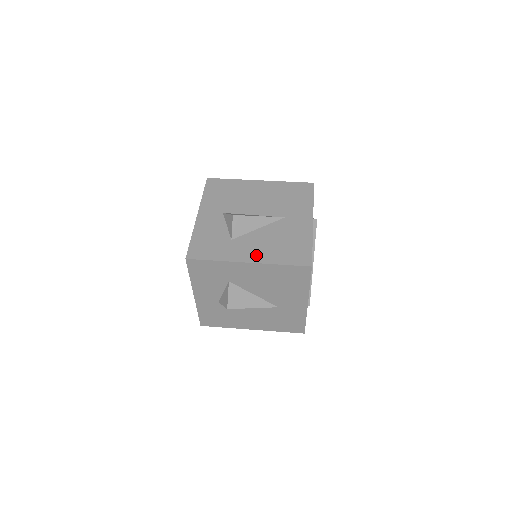
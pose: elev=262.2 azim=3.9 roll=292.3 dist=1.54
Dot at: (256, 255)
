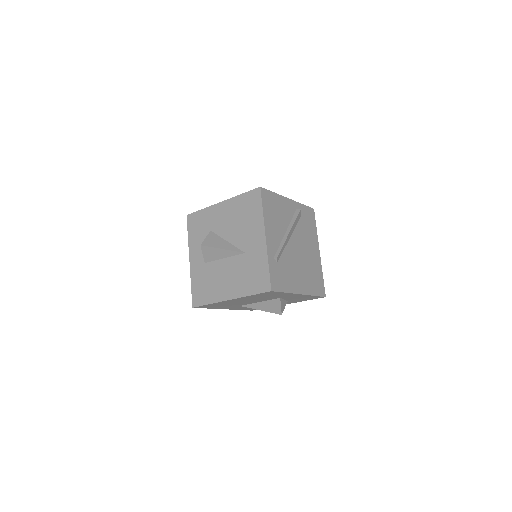
Dot at: occluded
